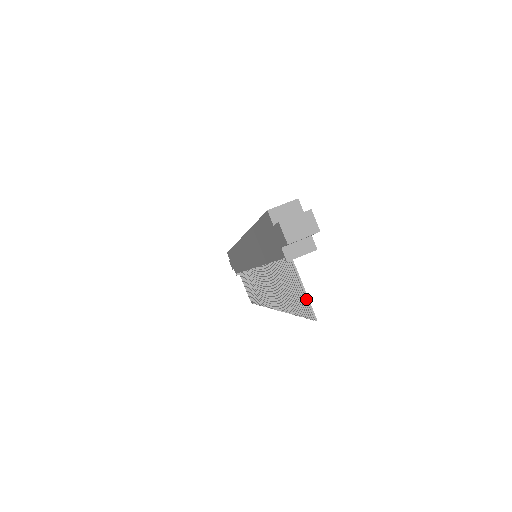
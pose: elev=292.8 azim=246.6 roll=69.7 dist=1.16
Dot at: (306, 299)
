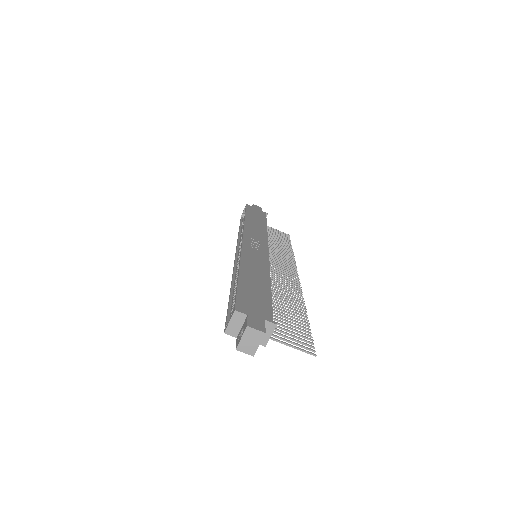
Dot at: occluded
